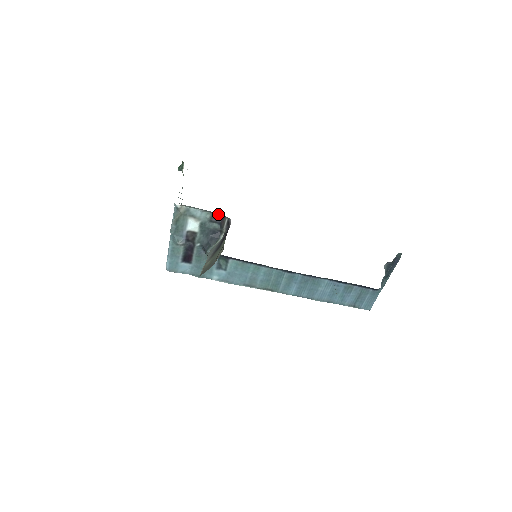
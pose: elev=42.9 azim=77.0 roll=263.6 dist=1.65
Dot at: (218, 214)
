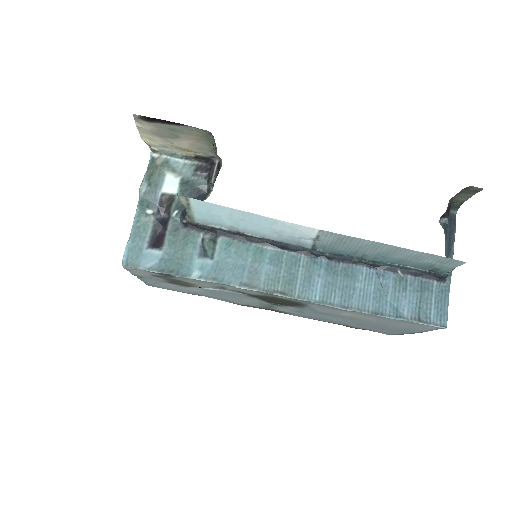
Dot at: (205, 165)
